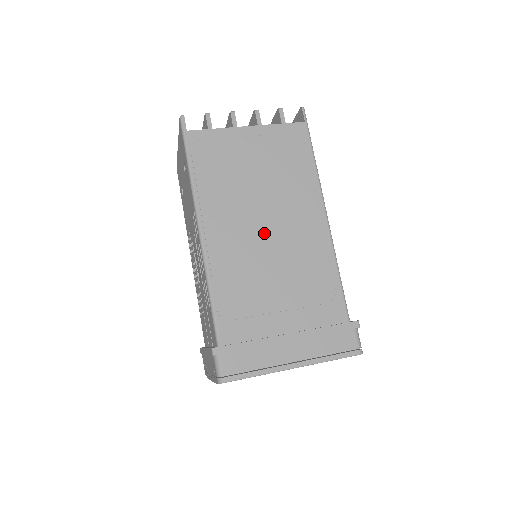
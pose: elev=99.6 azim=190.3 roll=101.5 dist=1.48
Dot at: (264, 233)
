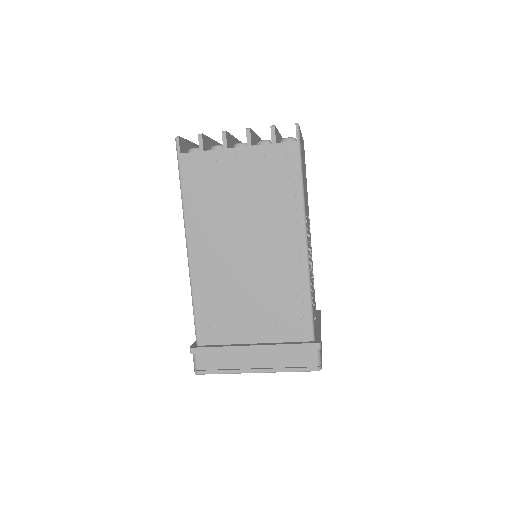
Dot at: (243, 254)
